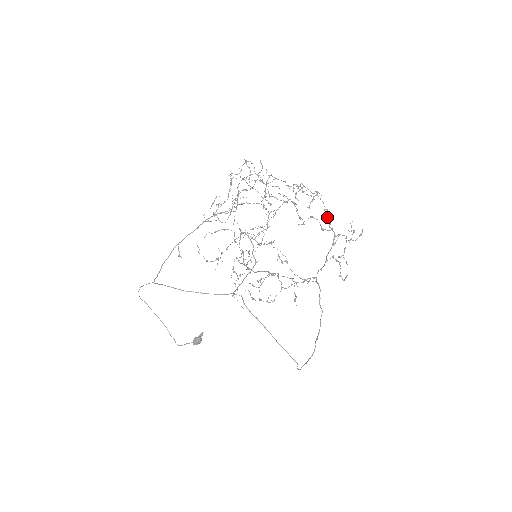
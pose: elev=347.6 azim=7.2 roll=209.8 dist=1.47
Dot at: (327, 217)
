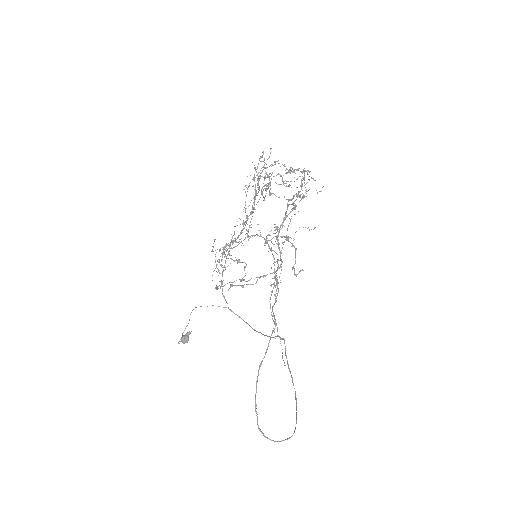
Dot at: (299, 192)
